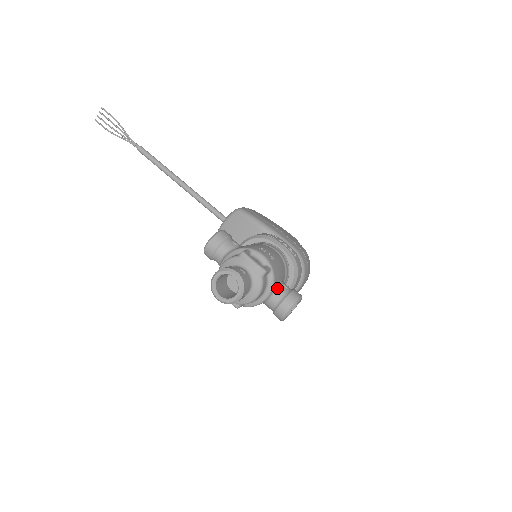
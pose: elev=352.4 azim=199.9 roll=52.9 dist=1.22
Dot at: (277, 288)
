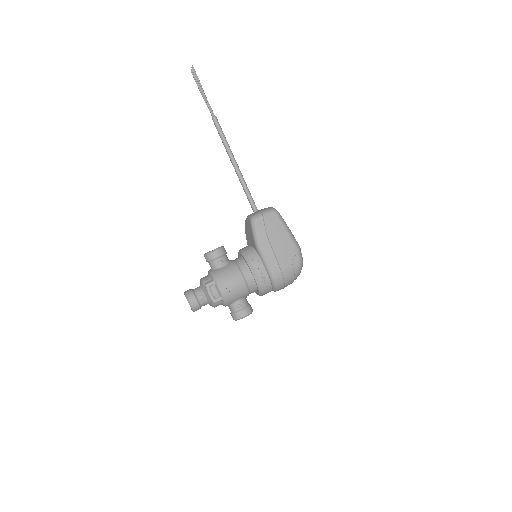
Dot at: (231, 305)
